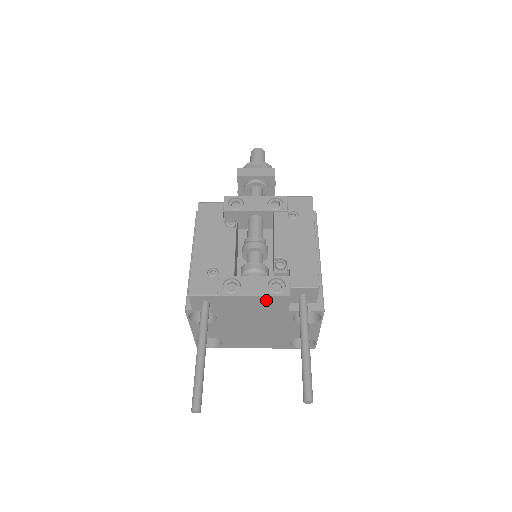
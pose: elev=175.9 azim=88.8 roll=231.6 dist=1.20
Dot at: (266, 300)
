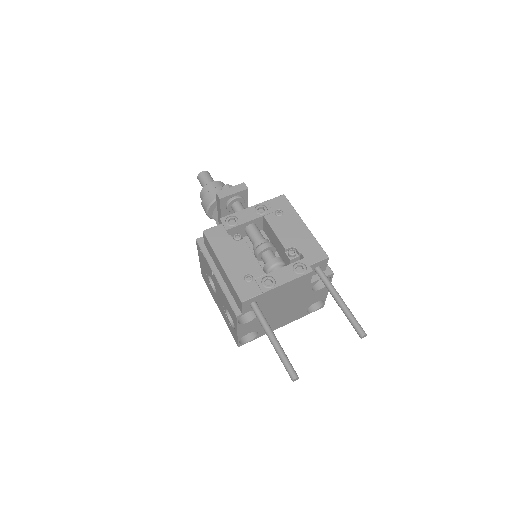
Dot at: (296, 282)
